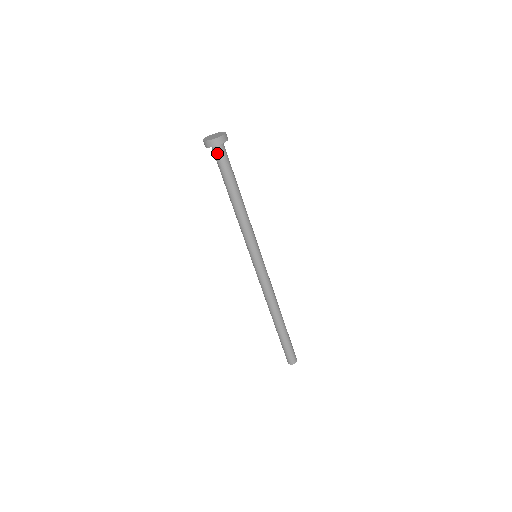
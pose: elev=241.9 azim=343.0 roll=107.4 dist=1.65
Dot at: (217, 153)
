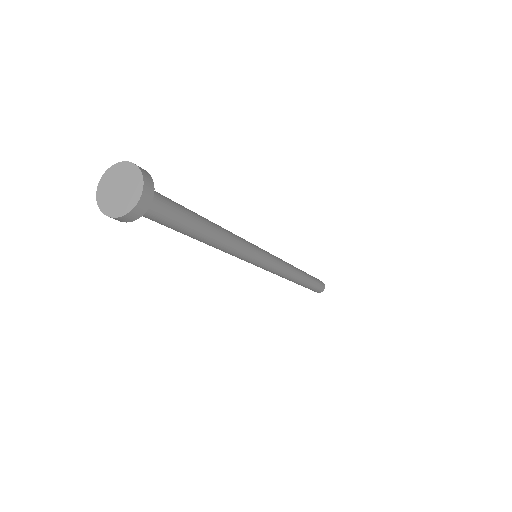
Dot at: occluded
